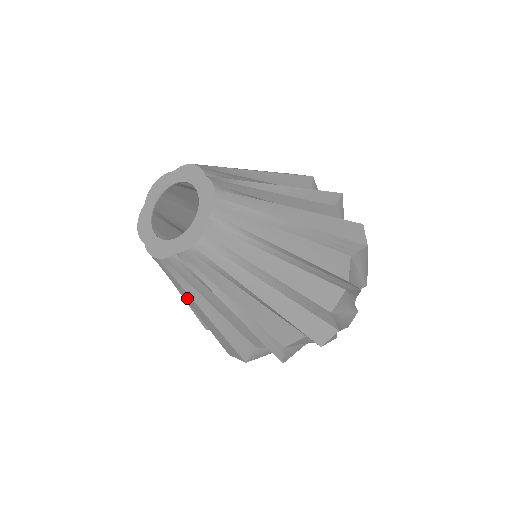
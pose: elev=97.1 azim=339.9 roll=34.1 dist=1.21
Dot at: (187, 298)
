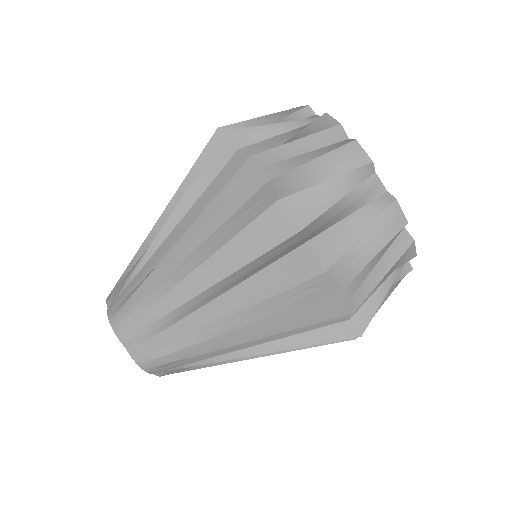
Dot at: occluded
